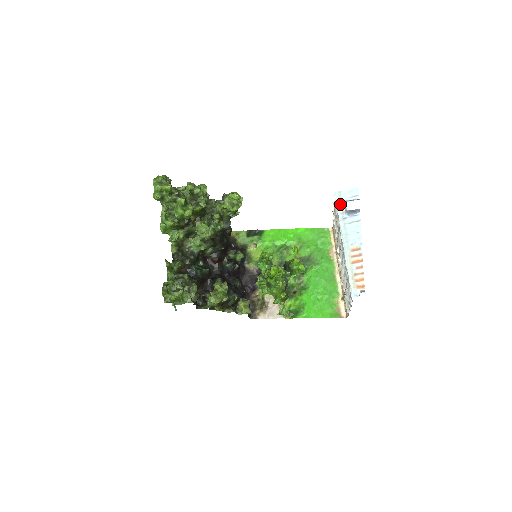
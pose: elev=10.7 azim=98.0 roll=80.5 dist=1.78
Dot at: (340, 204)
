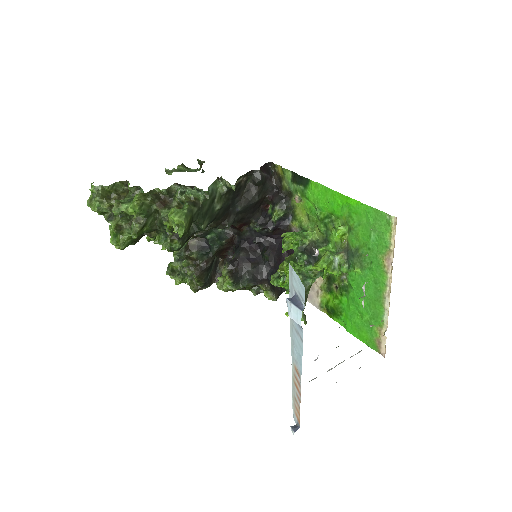
Dot at: (290, 289)
